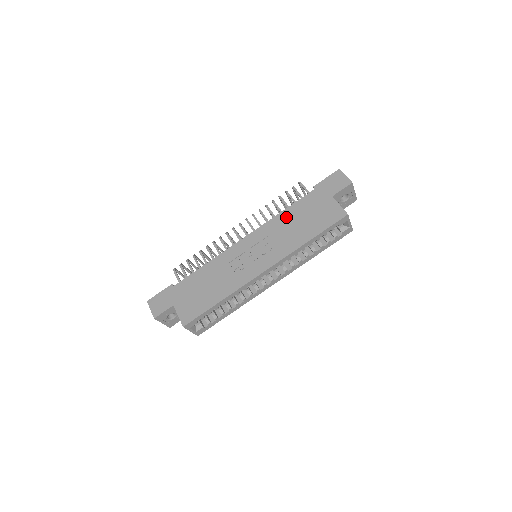
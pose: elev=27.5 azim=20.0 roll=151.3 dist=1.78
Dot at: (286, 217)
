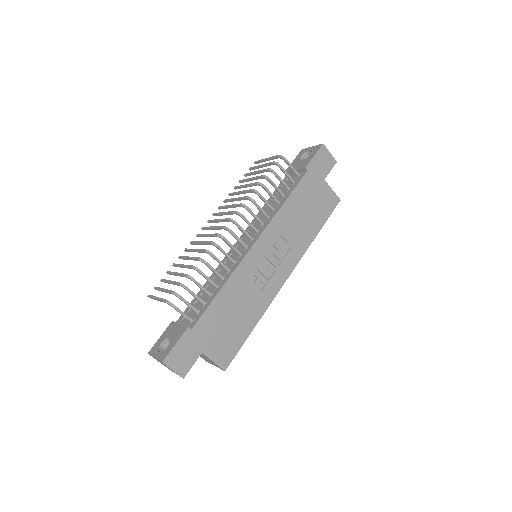
Dot at: (290, 210)
